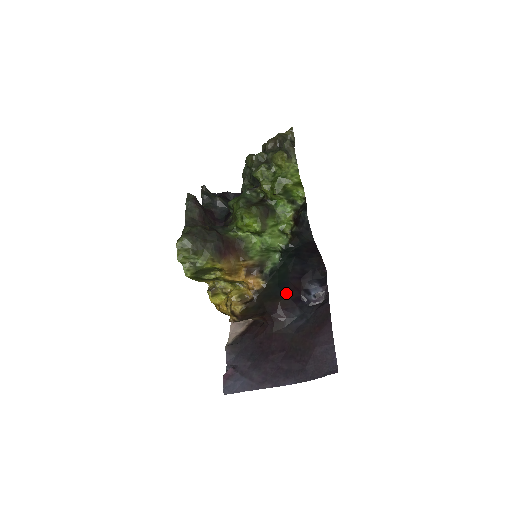
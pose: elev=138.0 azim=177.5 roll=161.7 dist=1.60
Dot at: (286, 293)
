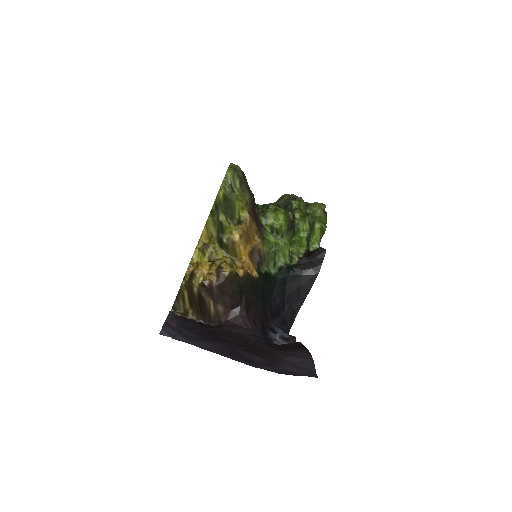
Dot at: (262, 309)
